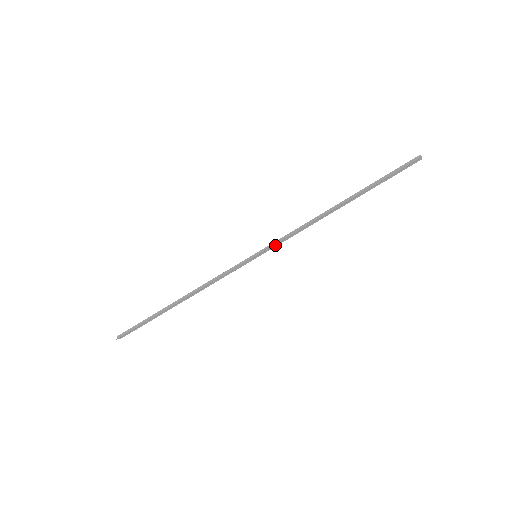
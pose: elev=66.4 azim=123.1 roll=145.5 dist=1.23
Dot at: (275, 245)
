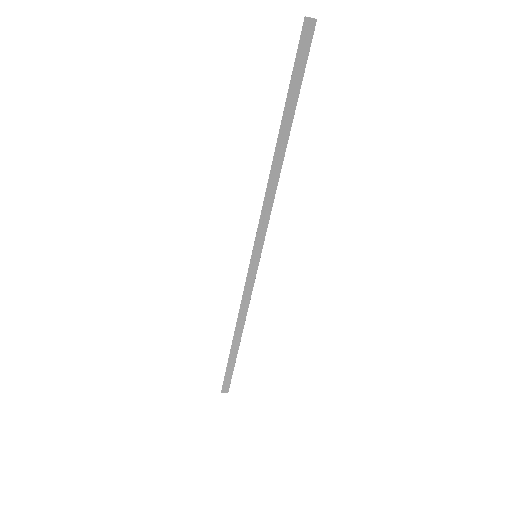
Dot at: (263, 234)
